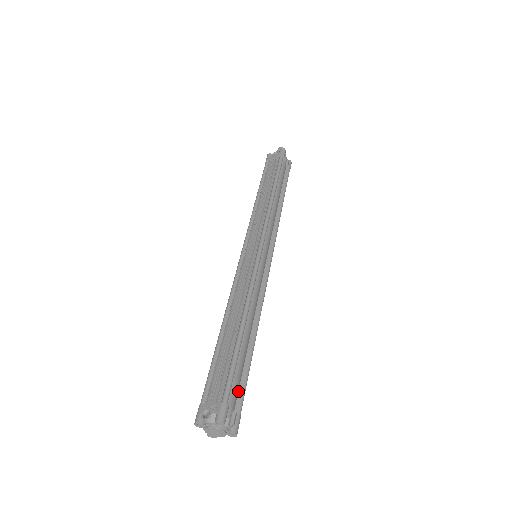
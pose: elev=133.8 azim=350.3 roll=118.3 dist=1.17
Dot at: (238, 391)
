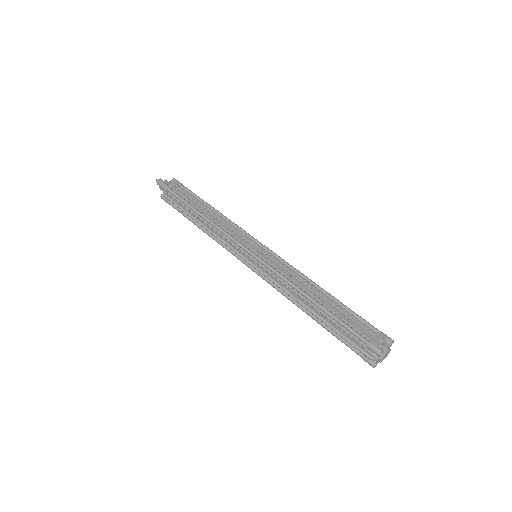
Dot at: occluded
